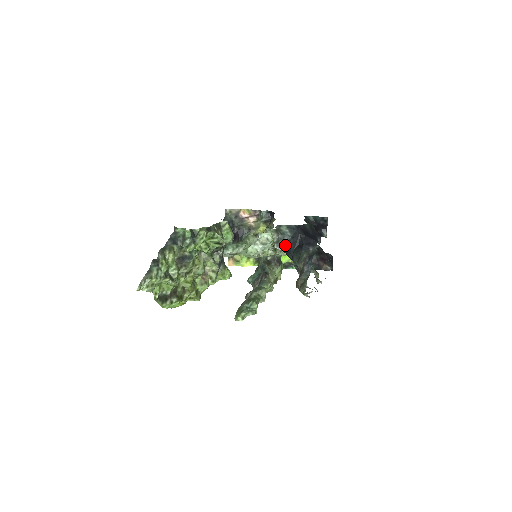
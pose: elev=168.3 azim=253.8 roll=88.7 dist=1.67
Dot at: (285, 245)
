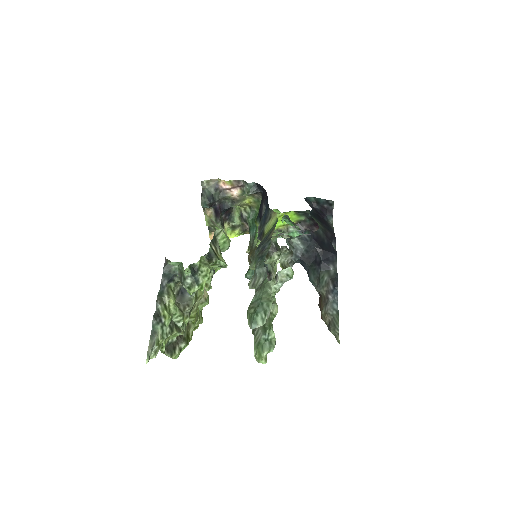
Dot at: (298, 260)
